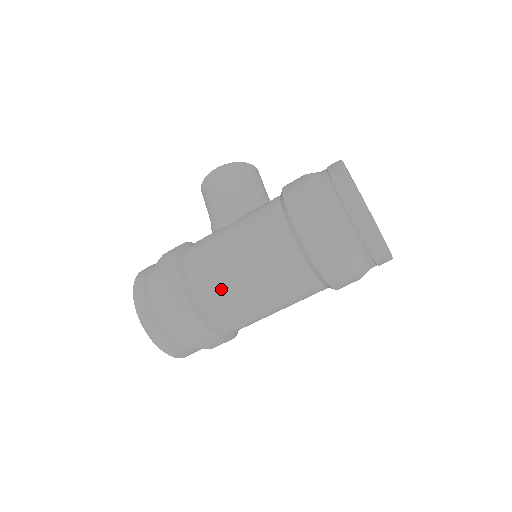
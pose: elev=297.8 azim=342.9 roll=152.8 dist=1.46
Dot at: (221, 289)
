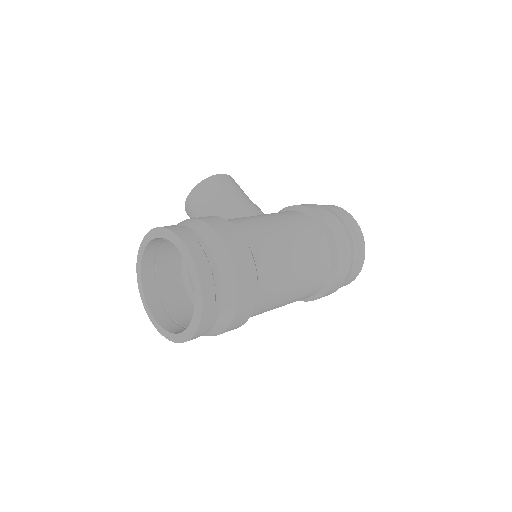
Dot at: (275, 257)
